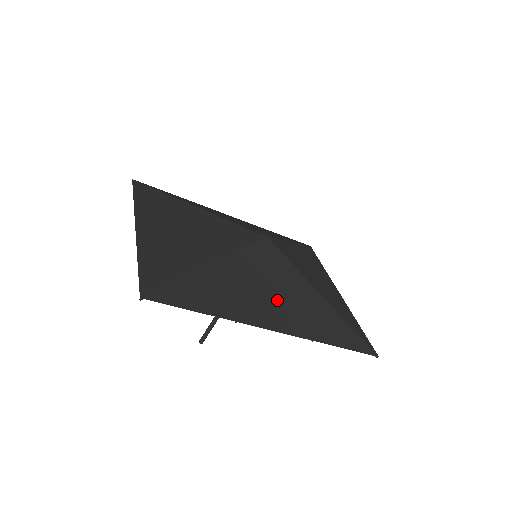
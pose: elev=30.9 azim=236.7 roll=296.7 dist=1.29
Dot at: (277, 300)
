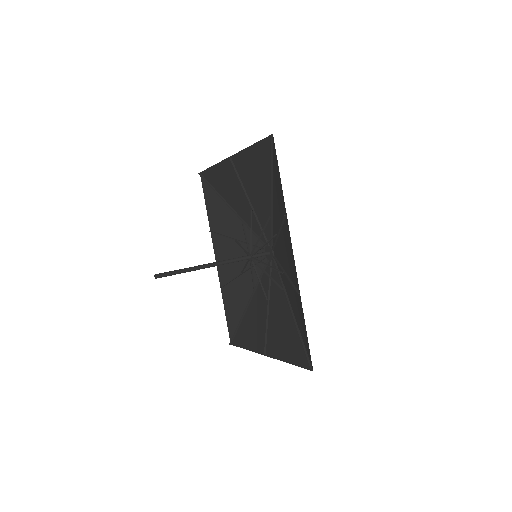
Dot at: (286, 256)
